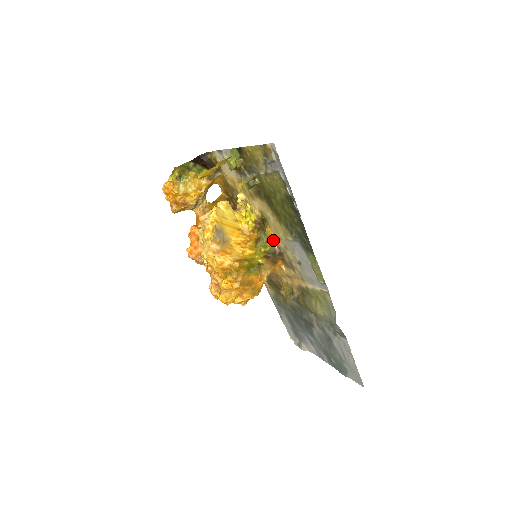
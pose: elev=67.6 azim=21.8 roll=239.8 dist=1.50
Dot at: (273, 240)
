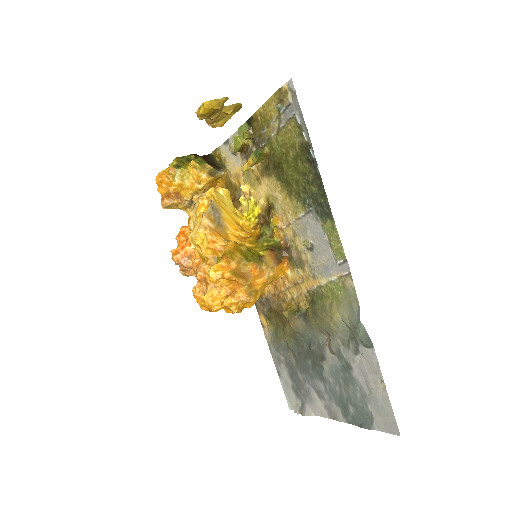
Dot at: (279, 232)
